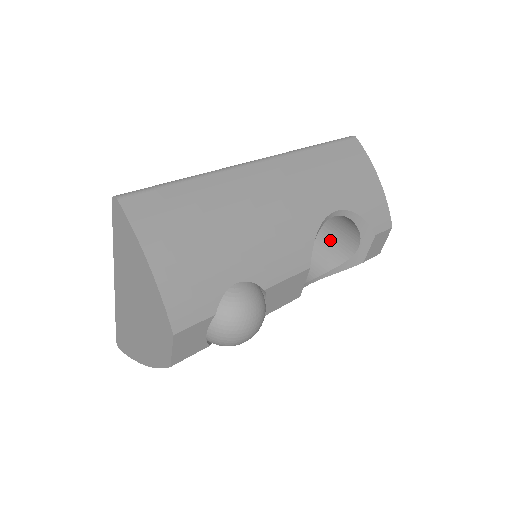
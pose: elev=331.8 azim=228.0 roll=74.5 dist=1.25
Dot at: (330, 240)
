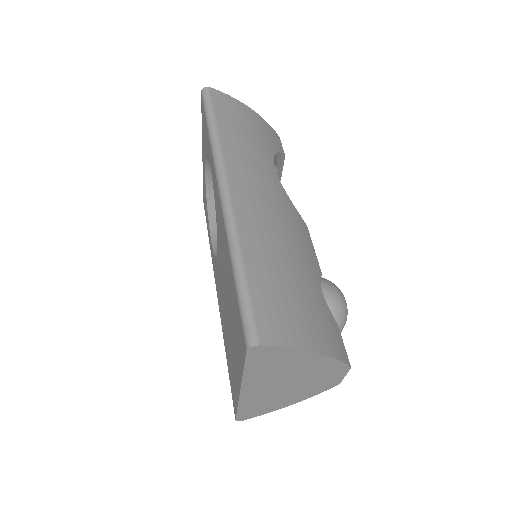
Dot at: occluded
